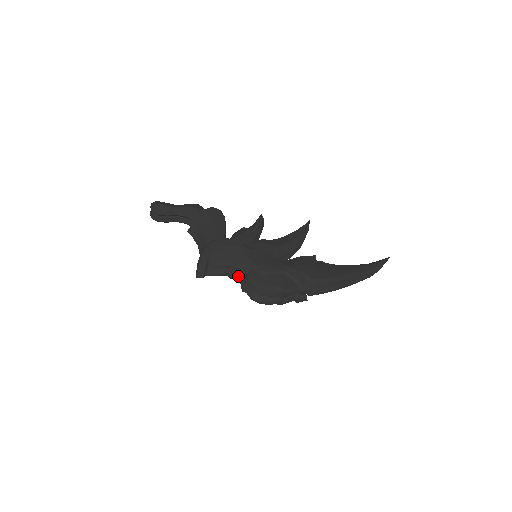
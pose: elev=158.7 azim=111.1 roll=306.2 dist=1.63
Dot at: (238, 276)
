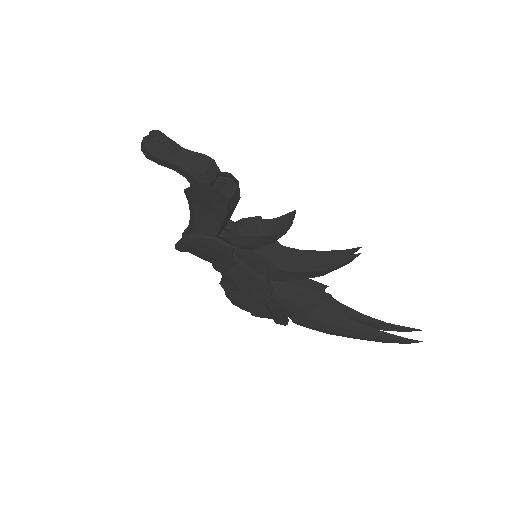
Dot at: occluded
